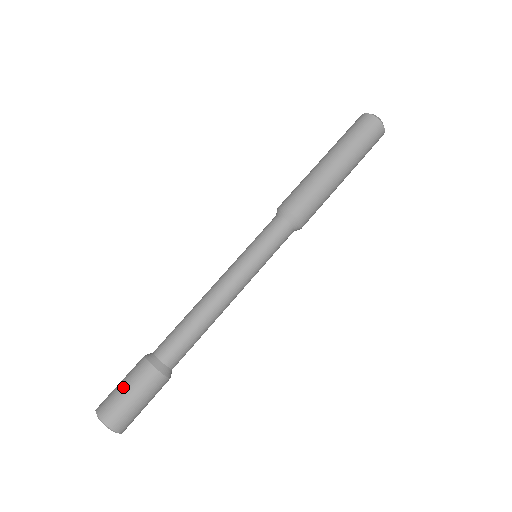
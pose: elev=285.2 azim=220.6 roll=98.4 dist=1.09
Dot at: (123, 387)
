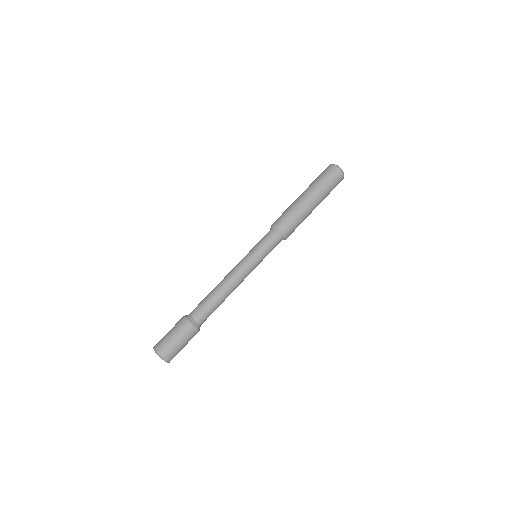
Dot at: (170, 334)
